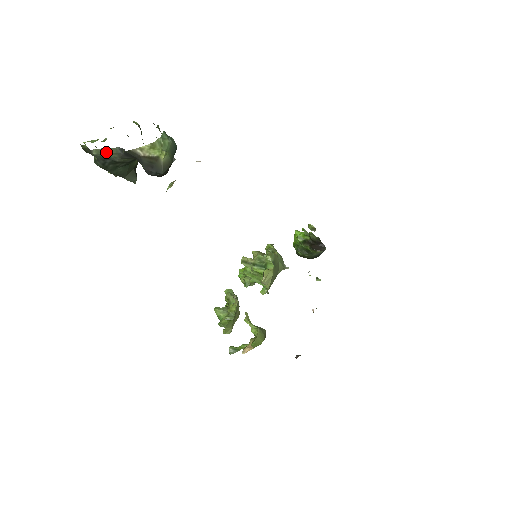
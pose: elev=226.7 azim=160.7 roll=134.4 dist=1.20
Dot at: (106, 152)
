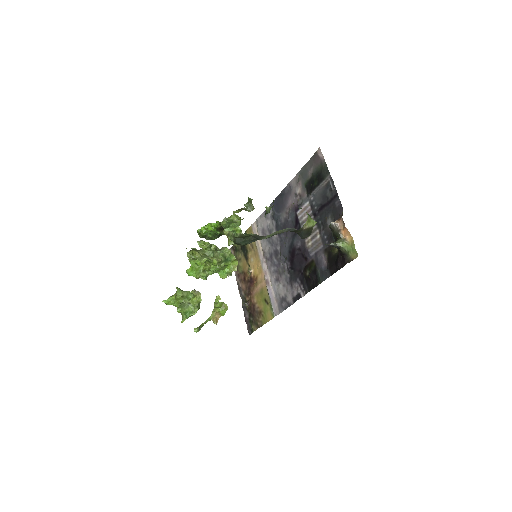
Dot at: (275, 234)
